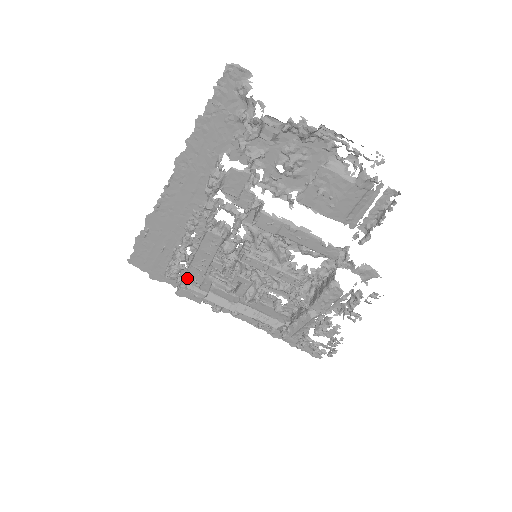
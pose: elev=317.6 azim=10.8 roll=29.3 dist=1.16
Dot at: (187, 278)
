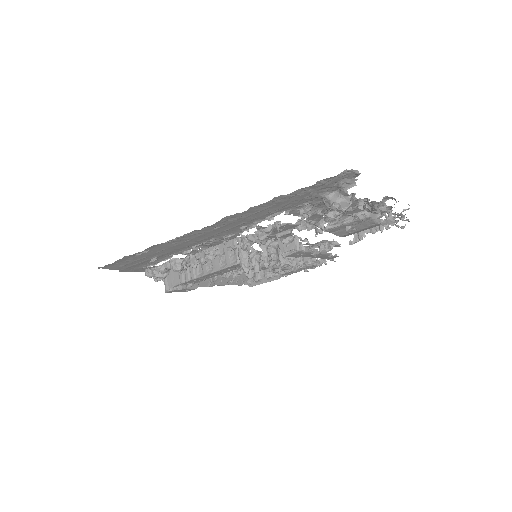
Dot at: (184, 283)
